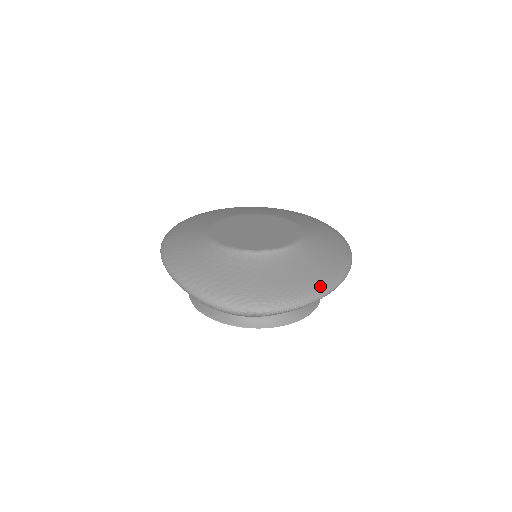
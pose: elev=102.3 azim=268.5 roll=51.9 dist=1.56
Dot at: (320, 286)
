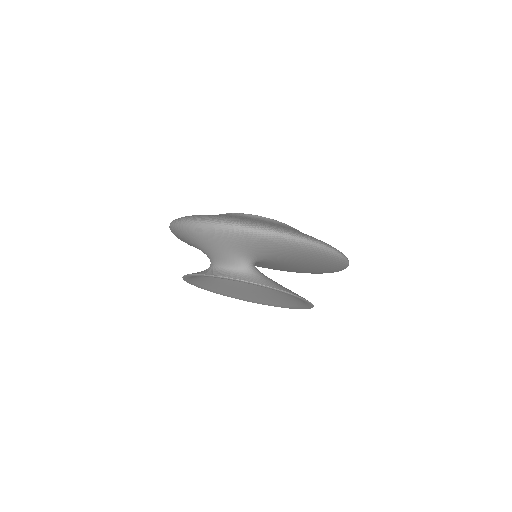
Dot at: (291, 231)
